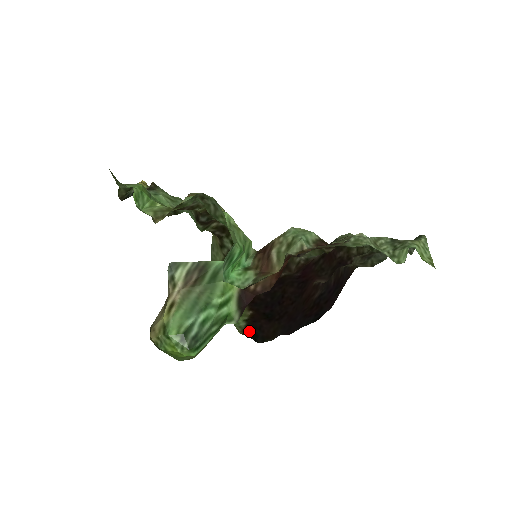
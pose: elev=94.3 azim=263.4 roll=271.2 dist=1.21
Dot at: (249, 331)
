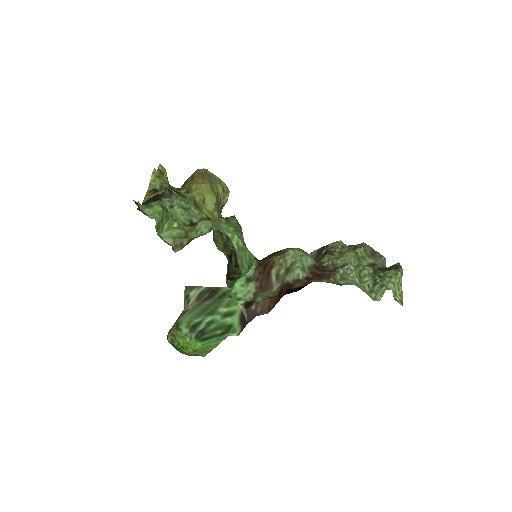
Dot at: occluded
